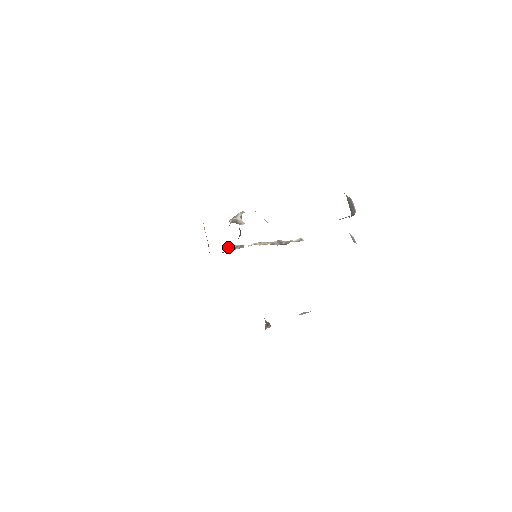
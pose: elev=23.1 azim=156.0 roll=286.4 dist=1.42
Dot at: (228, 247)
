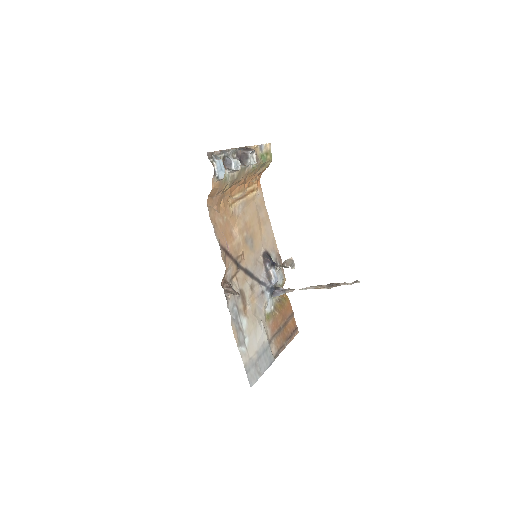
Dot at: (278, 289)
